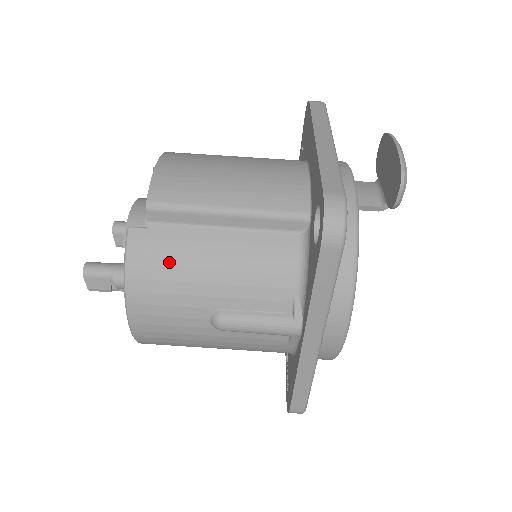
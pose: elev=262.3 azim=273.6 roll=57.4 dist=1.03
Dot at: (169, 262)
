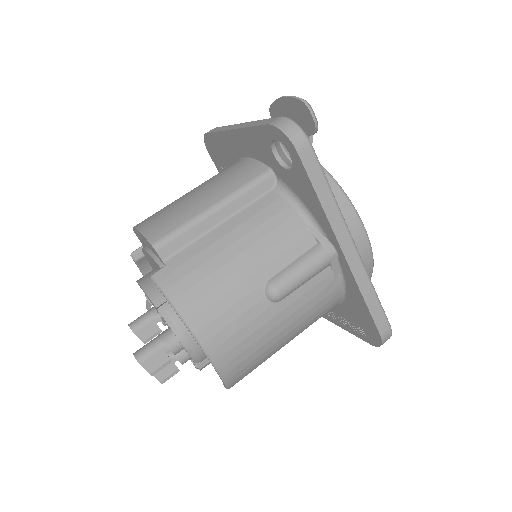
Dot at: (202, 274)
